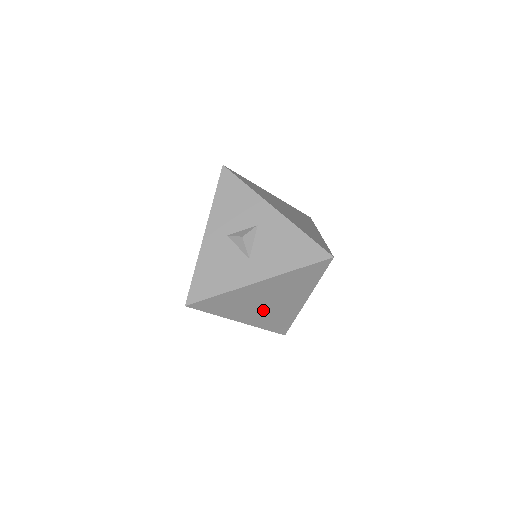
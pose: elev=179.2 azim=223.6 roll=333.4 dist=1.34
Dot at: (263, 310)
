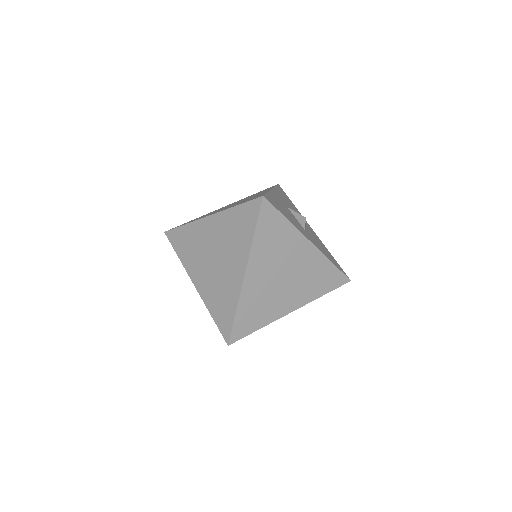
Dot at: occluded
